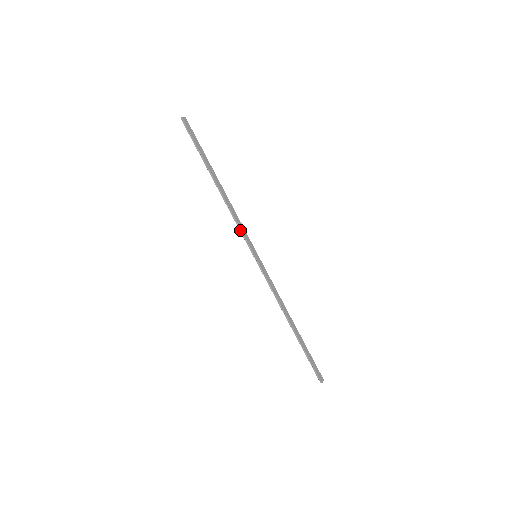
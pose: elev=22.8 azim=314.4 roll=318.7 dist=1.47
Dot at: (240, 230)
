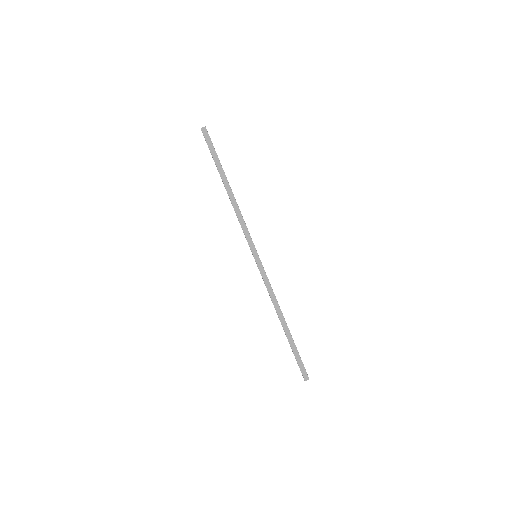
Dot at: (243, 231)
